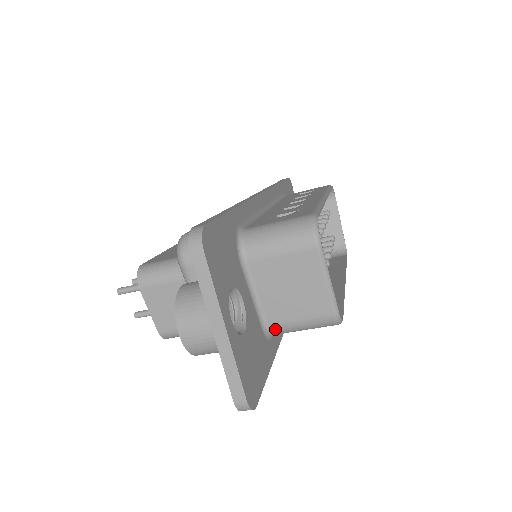
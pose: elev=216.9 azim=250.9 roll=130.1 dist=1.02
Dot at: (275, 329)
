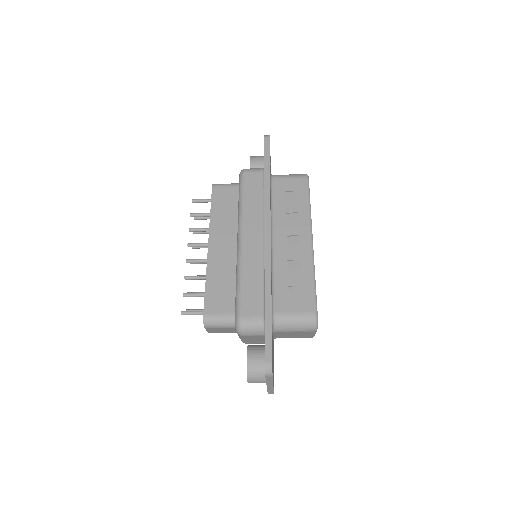
Dot at: occluded
